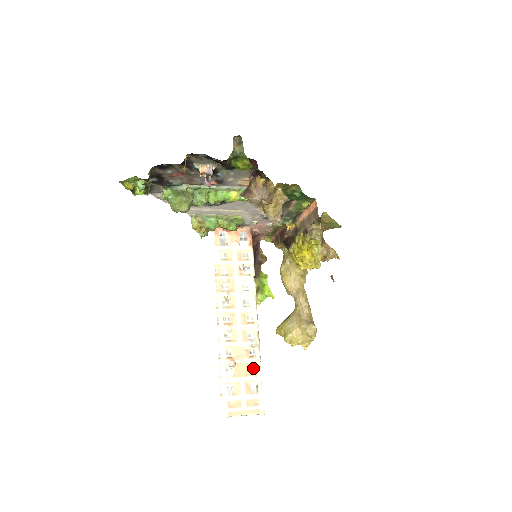
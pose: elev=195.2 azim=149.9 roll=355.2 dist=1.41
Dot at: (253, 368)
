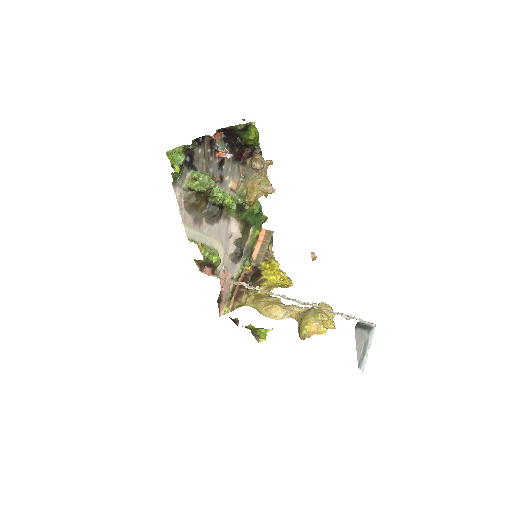
Dot at: (329, 312)
